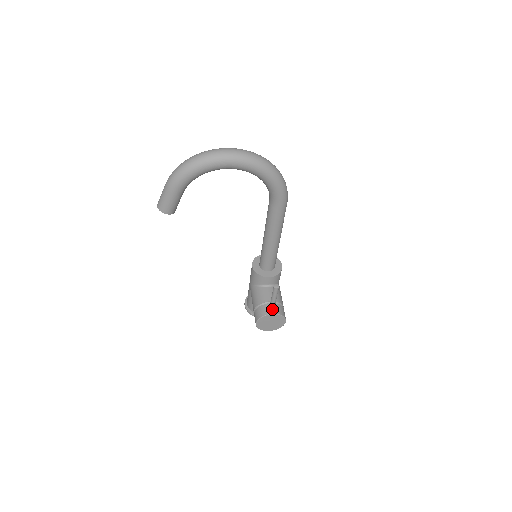
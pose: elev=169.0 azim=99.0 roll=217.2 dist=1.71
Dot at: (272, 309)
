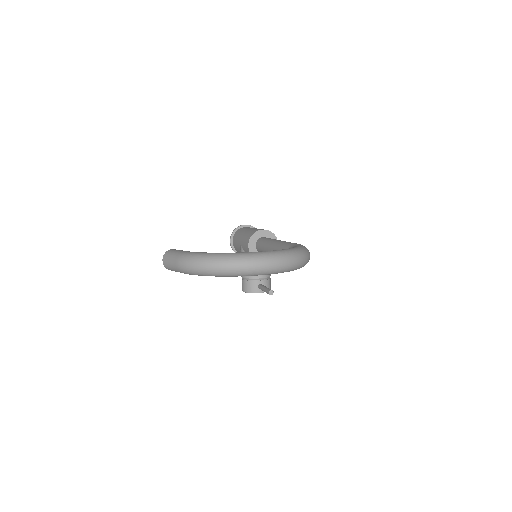
Dot at: occluded
